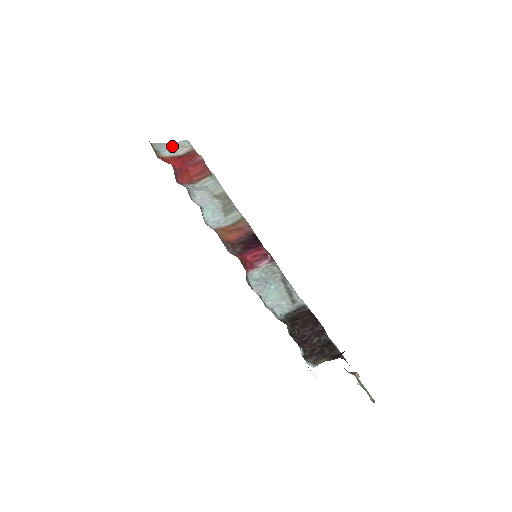
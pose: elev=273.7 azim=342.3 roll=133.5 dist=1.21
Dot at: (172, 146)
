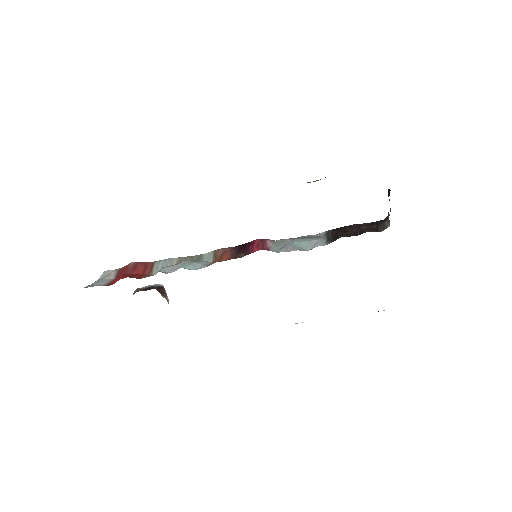
Dot at: (100, 281)
